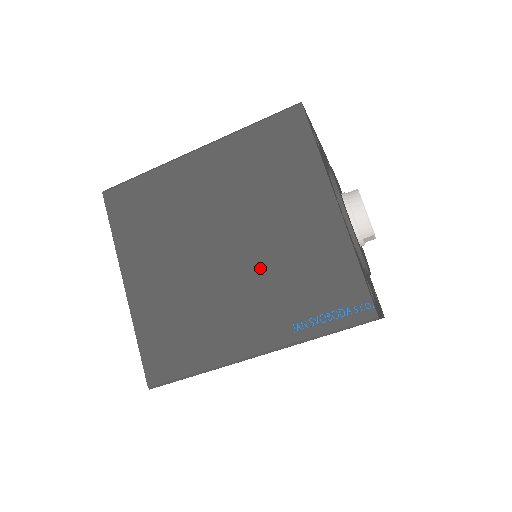
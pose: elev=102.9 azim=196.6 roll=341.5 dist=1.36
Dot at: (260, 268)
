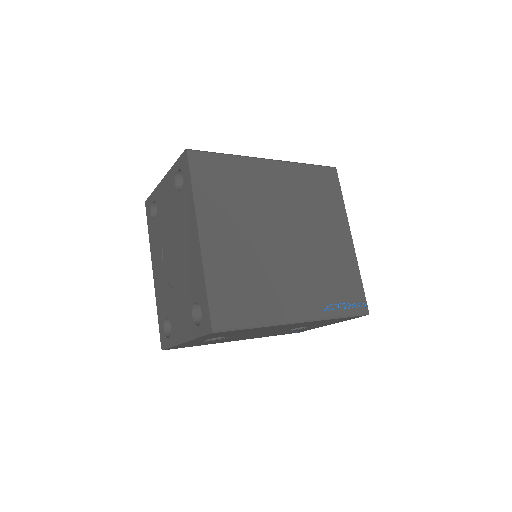
Dot at: (307, 260)
